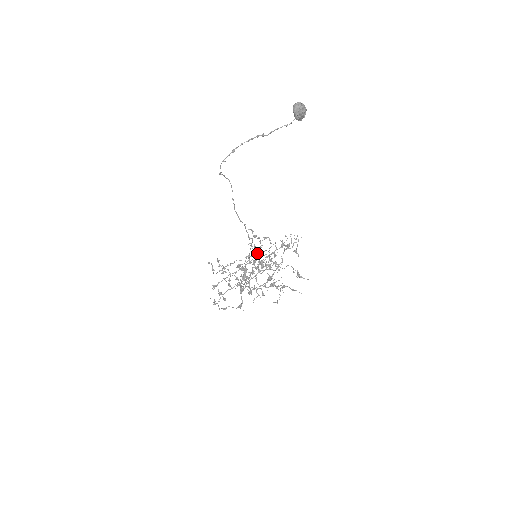
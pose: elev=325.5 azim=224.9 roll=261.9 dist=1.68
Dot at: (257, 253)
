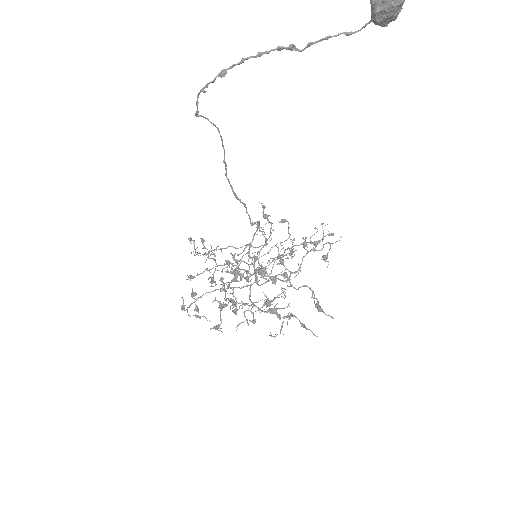
Dot at: occluded
